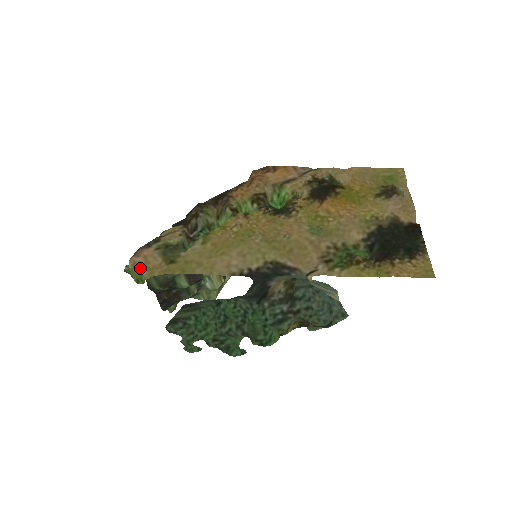
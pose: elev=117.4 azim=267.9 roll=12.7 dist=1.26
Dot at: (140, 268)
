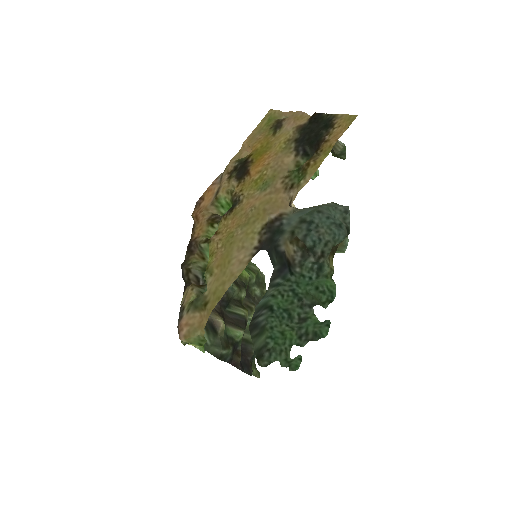
Dot at: (192, 334)
